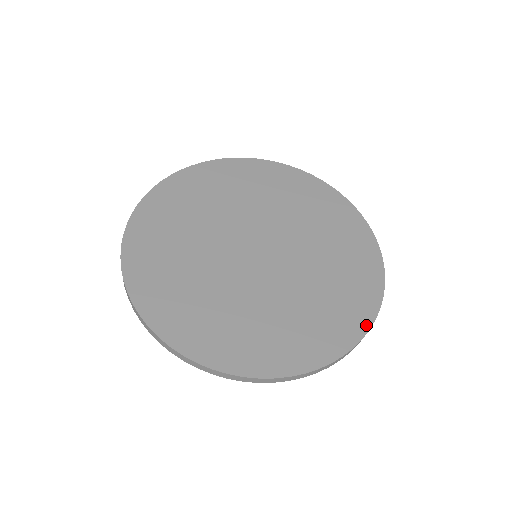
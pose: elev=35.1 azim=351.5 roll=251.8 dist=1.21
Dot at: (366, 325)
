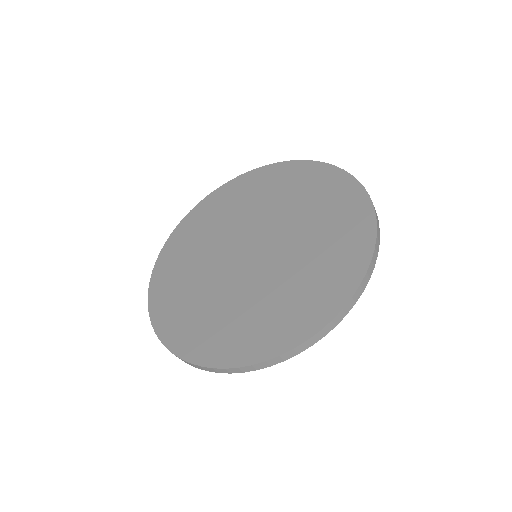
Dot at: (370, 215)
